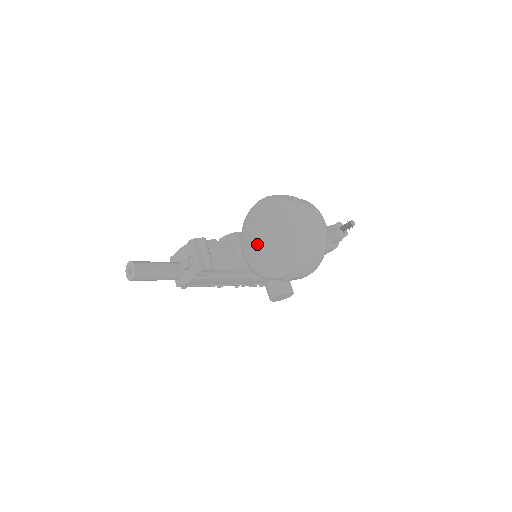
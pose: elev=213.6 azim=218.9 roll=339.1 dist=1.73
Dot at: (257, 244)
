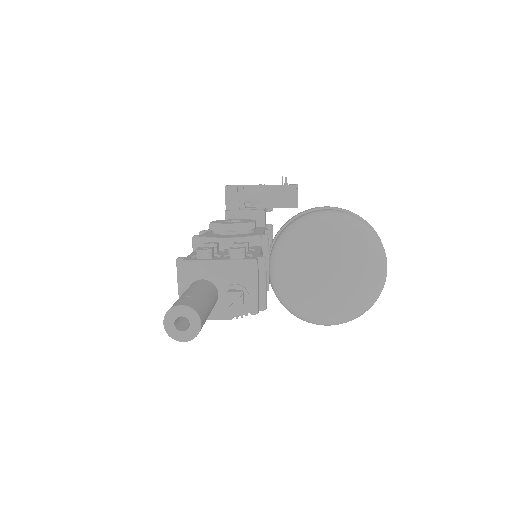
Dot at: (318, 280)
